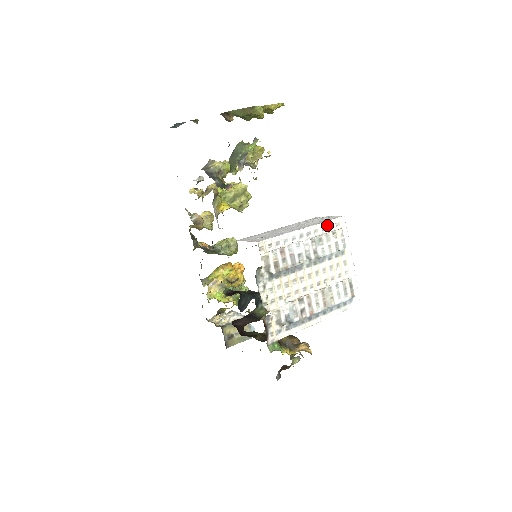
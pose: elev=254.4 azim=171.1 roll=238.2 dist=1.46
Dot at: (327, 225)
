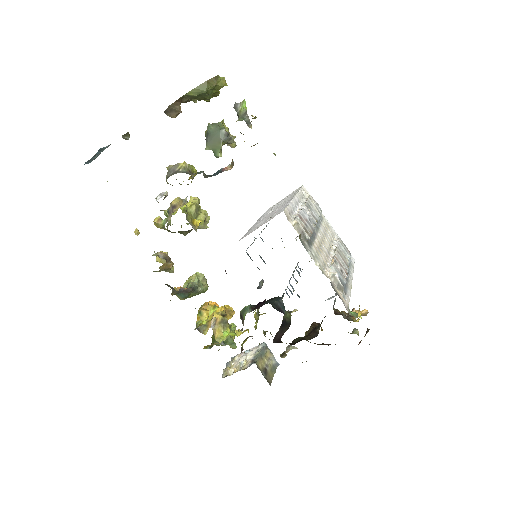
Dot at: (301, 194)
